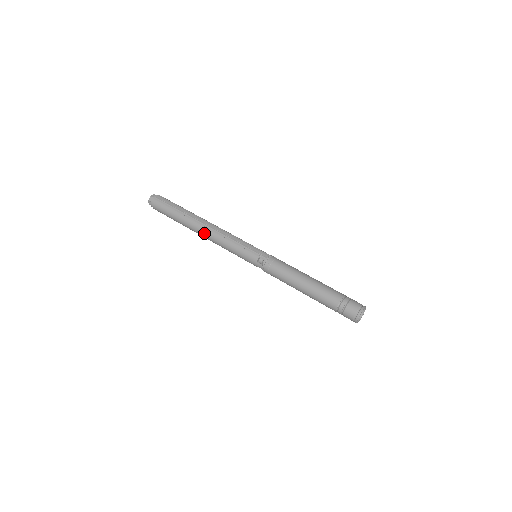
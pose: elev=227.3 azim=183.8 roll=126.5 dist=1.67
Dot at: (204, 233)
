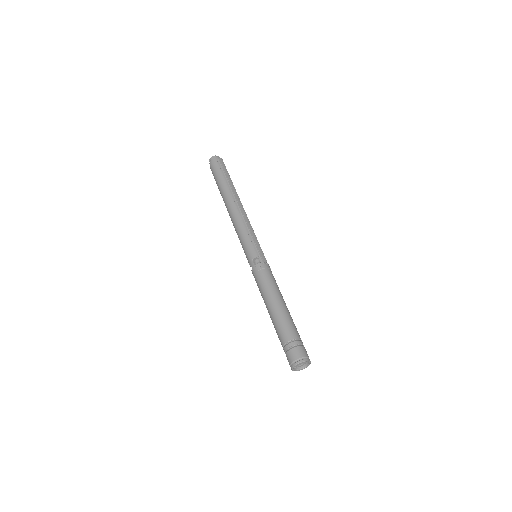
Dot at: (231, 209)
